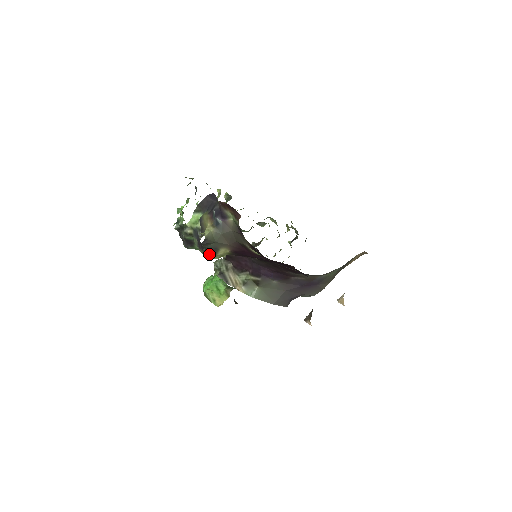
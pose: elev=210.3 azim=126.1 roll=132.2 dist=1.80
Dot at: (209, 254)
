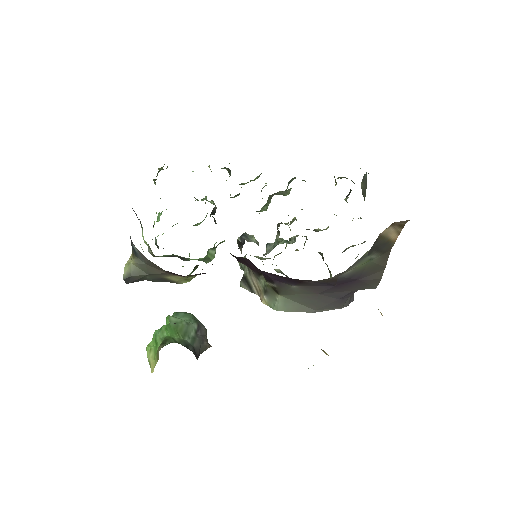
Dot at: occluded
